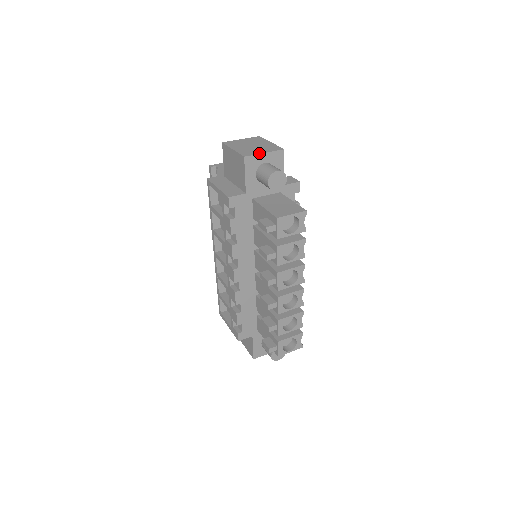
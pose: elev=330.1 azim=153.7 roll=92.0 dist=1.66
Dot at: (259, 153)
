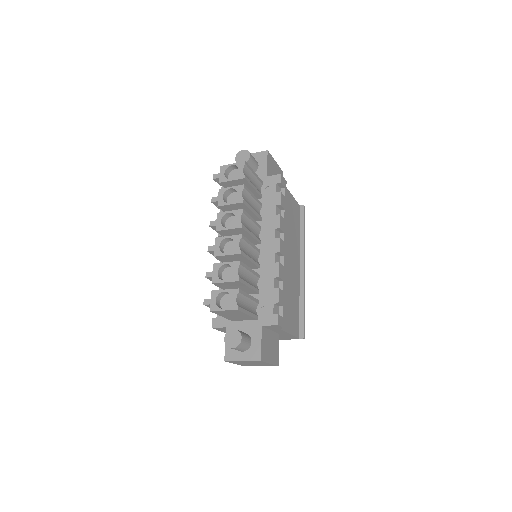
Dot at: occluded
